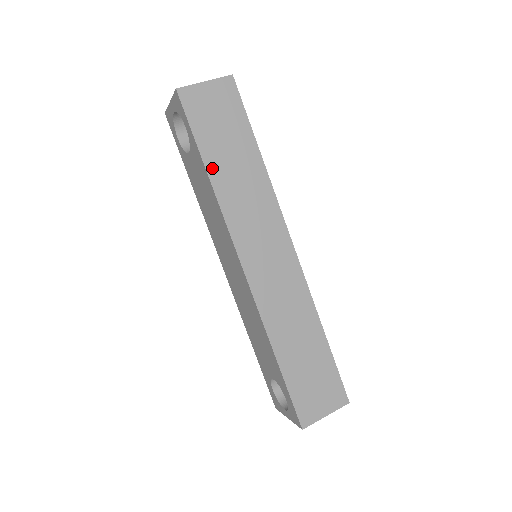
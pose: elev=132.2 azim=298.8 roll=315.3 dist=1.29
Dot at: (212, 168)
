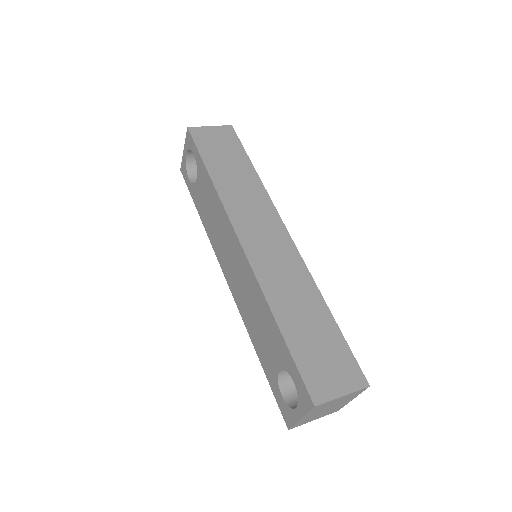
Dot at: (214, 173)
